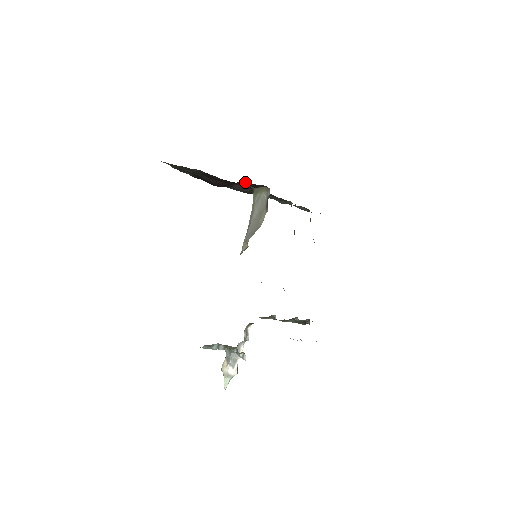
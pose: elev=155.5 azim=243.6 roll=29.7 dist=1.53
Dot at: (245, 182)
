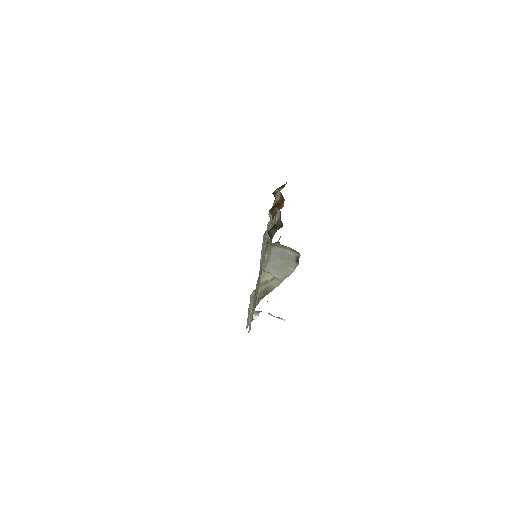
Dot at: occluded
